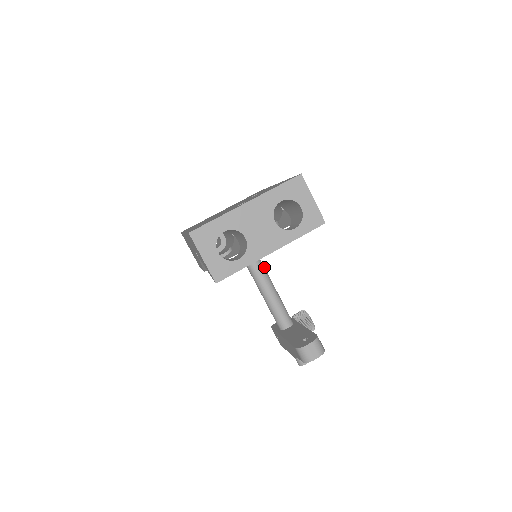
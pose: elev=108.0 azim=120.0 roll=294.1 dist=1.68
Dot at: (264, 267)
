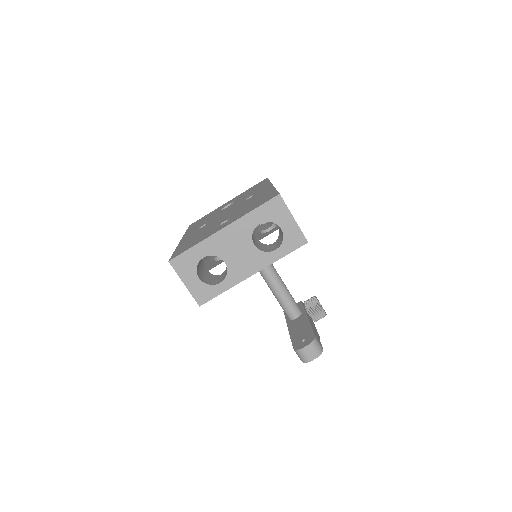
Dot at: occluded
